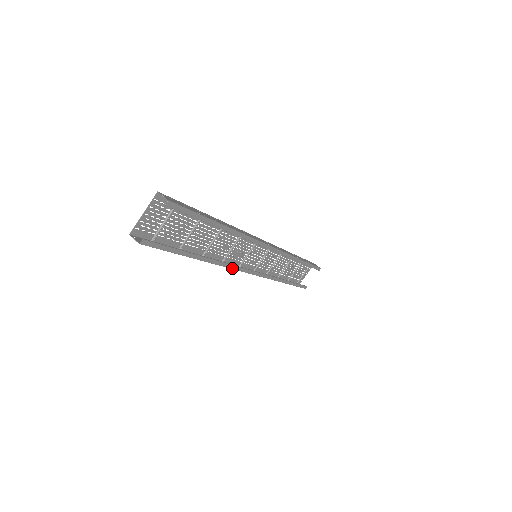
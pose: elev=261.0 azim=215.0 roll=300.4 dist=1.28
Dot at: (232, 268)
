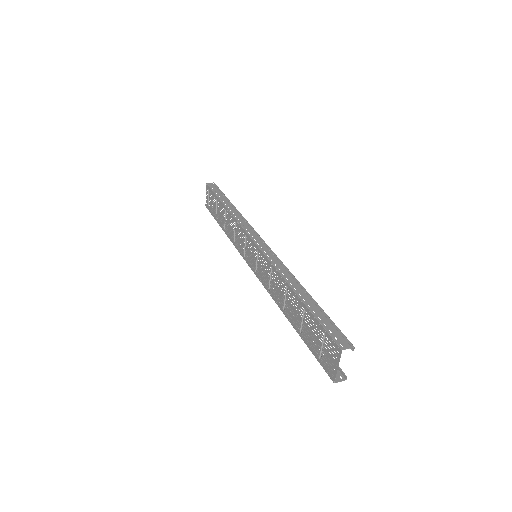
Dot at: occluded
